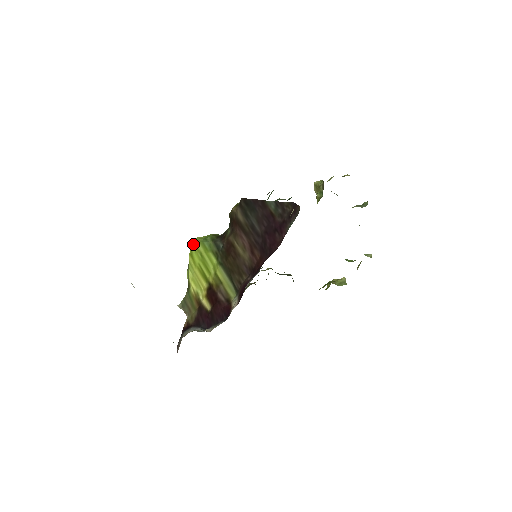
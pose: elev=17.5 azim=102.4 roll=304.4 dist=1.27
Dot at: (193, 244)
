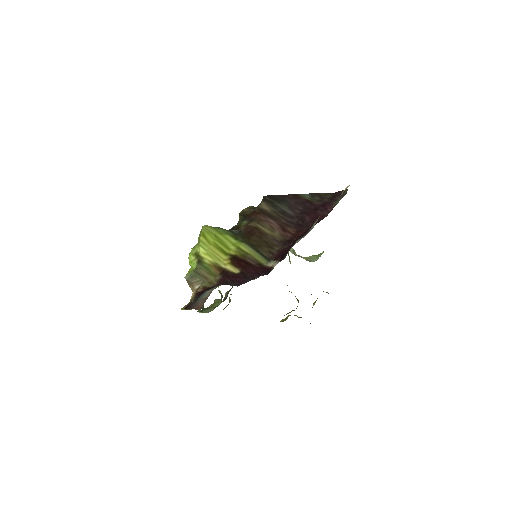
Dot at: (204, 228)
